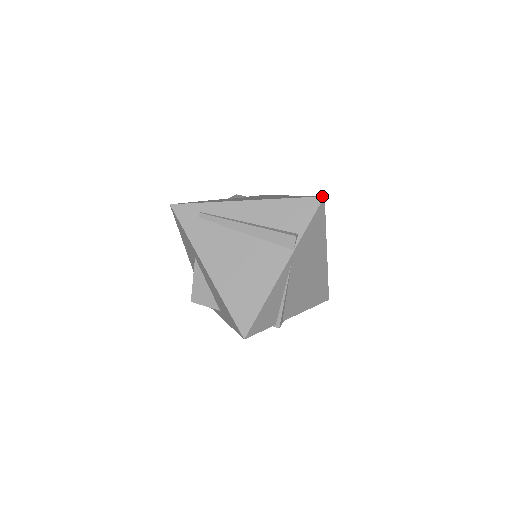
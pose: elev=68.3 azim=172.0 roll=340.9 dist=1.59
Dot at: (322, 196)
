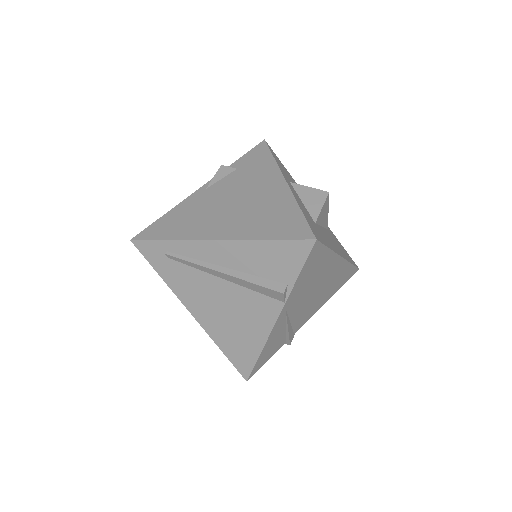
Dot at: (313, 239)
